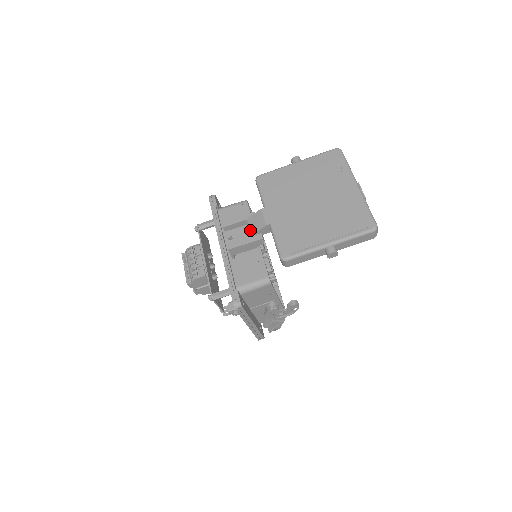
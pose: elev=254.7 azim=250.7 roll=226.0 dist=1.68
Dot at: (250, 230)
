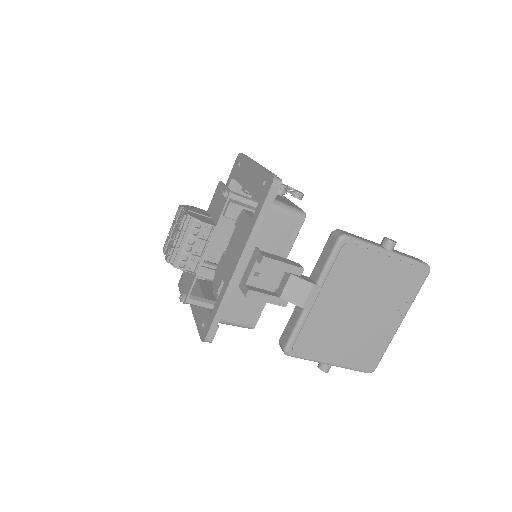
Dot at: (283, 292)
